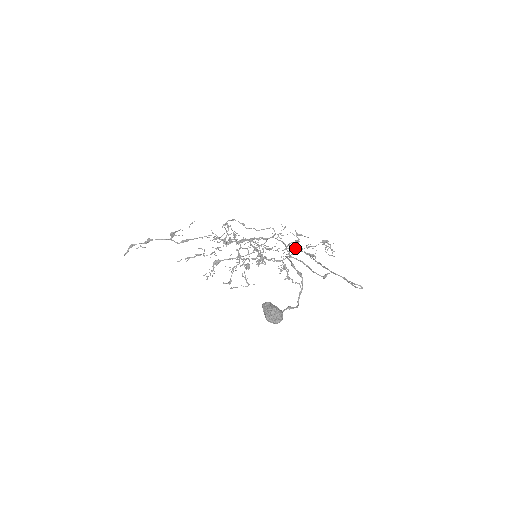
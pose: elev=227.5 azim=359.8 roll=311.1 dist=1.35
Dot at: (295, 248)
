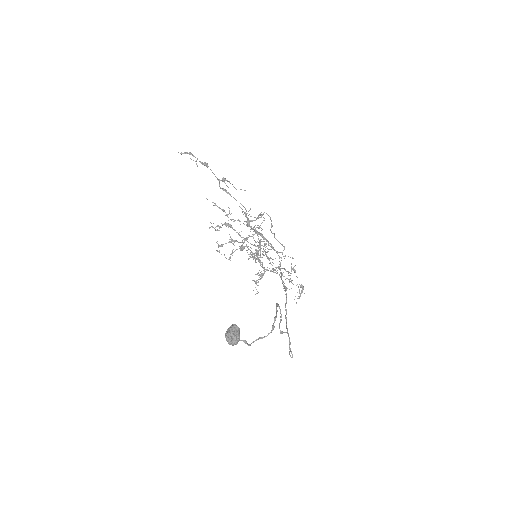
Dot at: occluded
